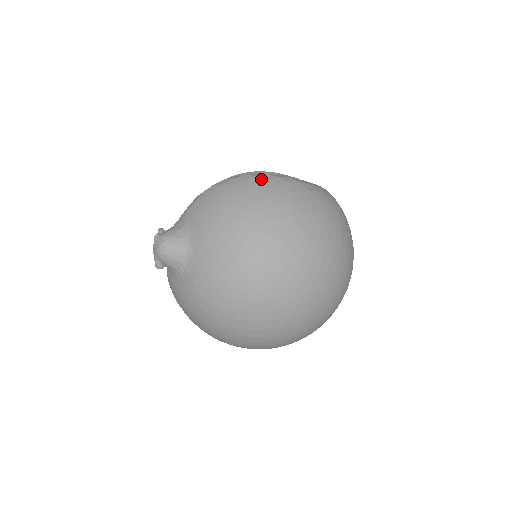
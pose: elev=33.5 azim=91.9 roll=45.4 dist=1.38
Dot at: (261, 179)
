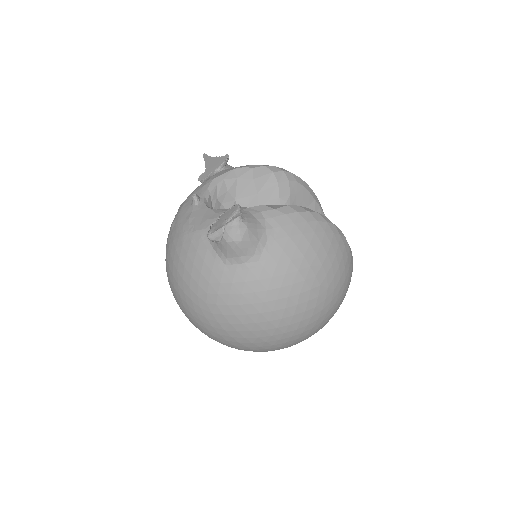
Dot at: (342, 242)
